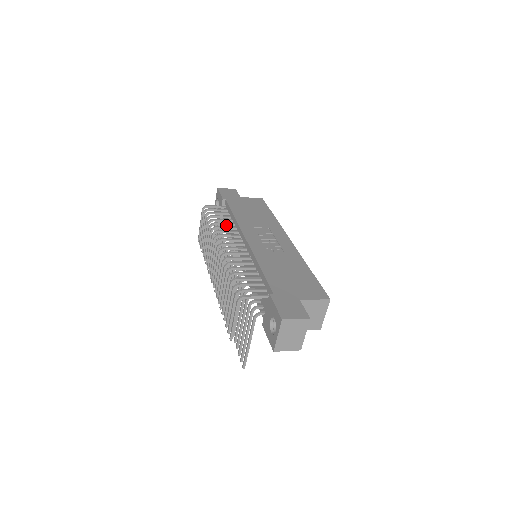
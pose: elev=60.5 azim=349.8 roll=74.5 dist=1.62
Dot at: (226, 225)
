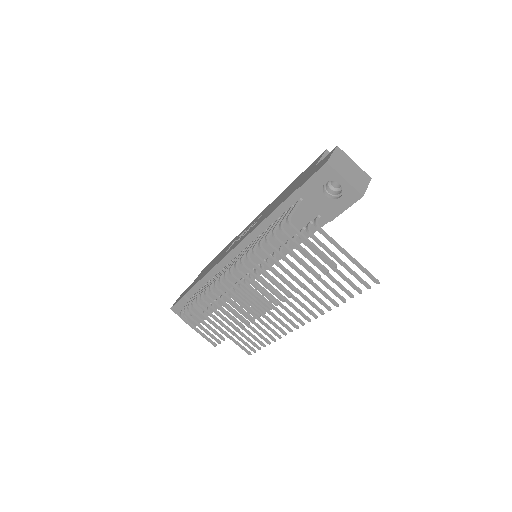
Dot at: occluded
